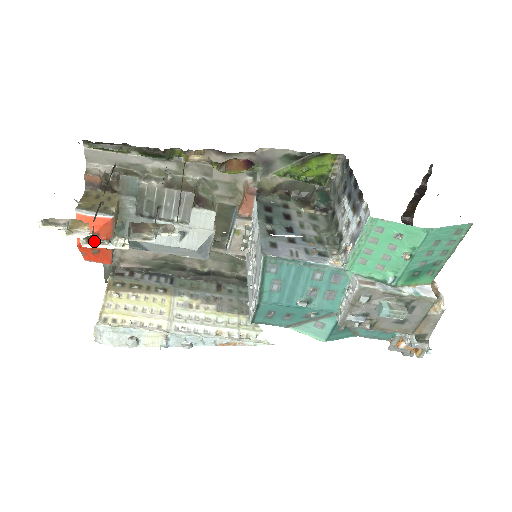
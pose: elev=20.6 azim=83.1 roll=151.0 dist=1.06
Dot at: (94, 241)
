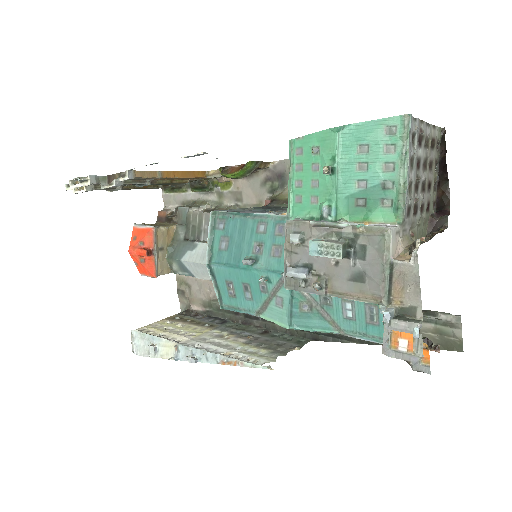
Dot at: (77, 184)
